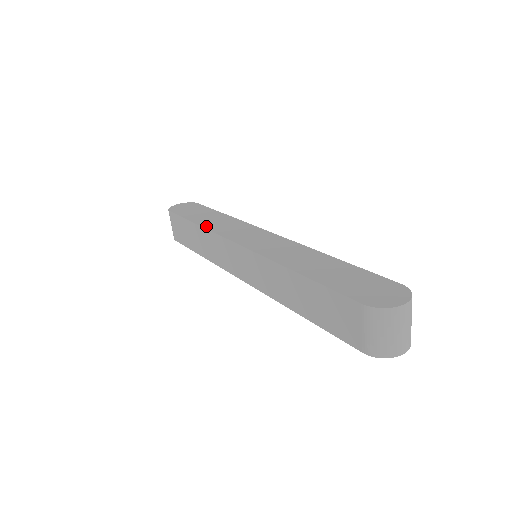
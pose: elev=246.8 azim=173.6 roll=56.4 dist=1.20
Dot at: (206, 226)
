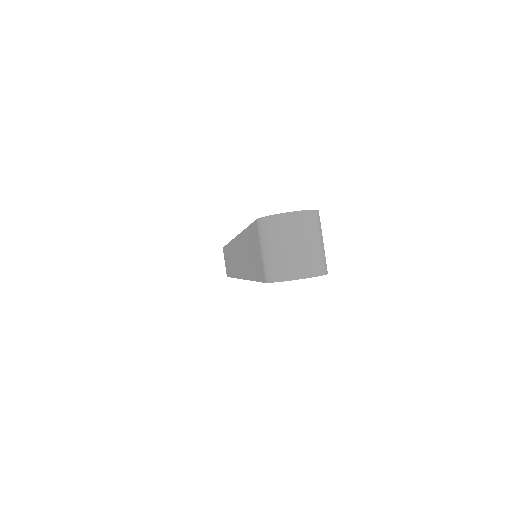
Dot at: occluded
